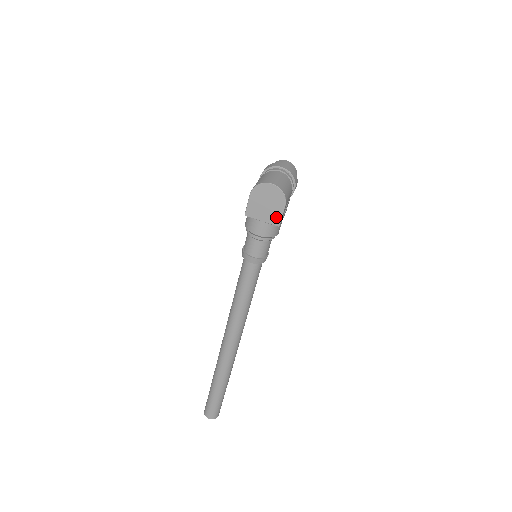
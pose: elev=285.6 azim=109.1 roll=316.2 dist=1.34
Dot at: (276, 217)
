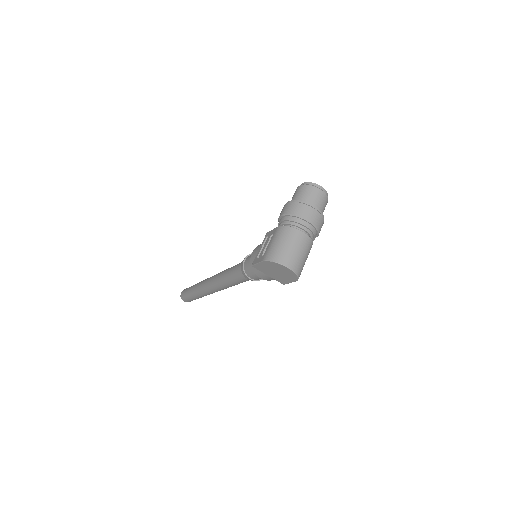
Dot at: (283, 281)
